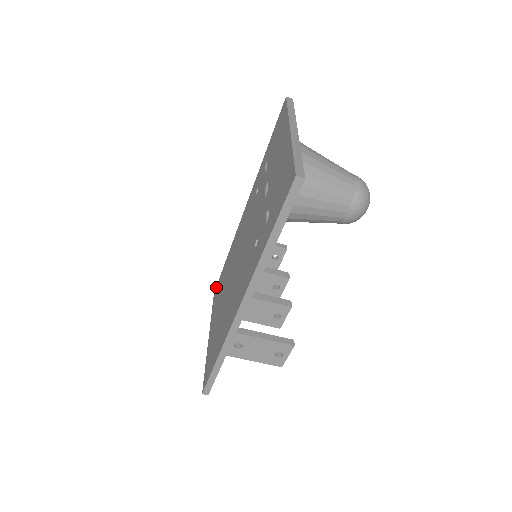
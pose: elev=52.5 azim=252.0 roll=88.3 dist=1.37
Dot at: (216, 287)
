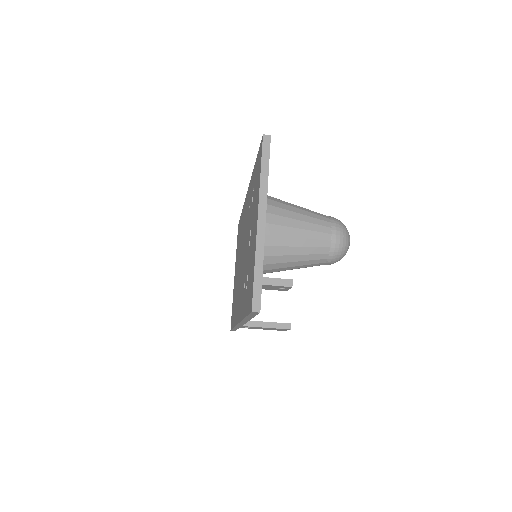
Dot at: occluded
